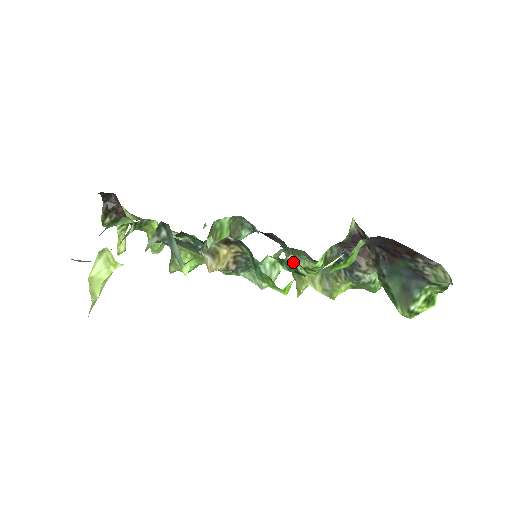
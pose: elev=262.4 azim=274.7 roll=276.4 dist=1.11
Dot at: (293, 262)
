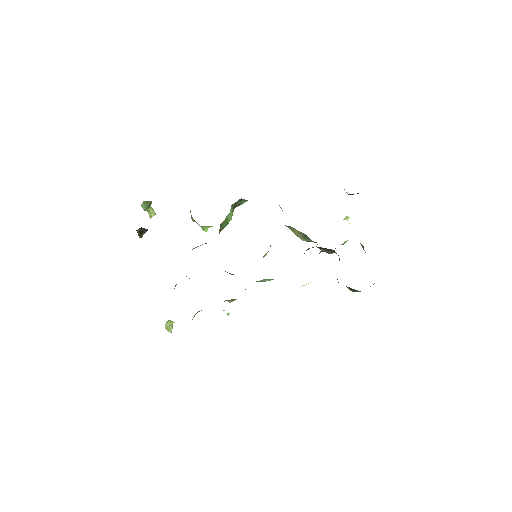
Dot at: occluded
